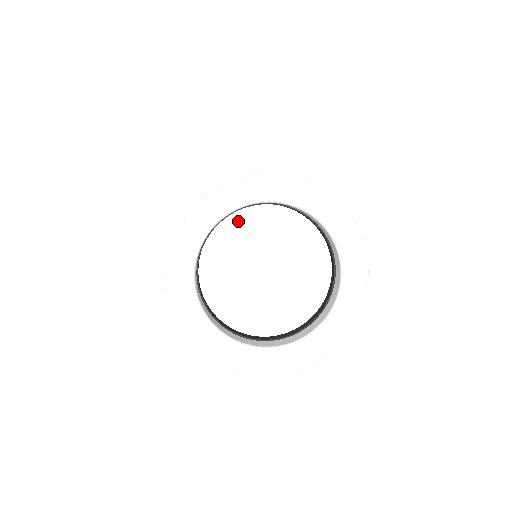
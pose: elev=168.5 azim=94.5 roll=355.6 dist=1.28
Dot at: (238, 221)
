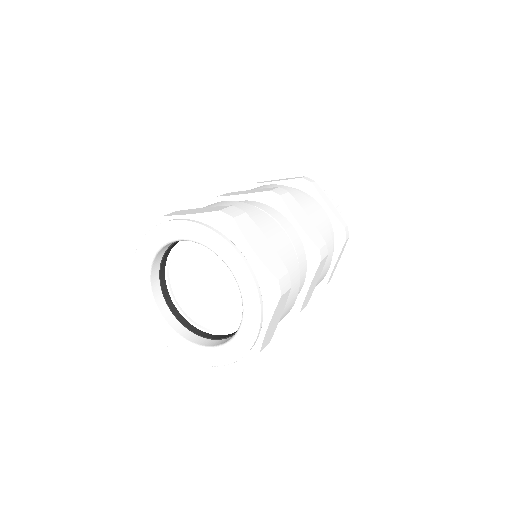
Dot at: occluded
